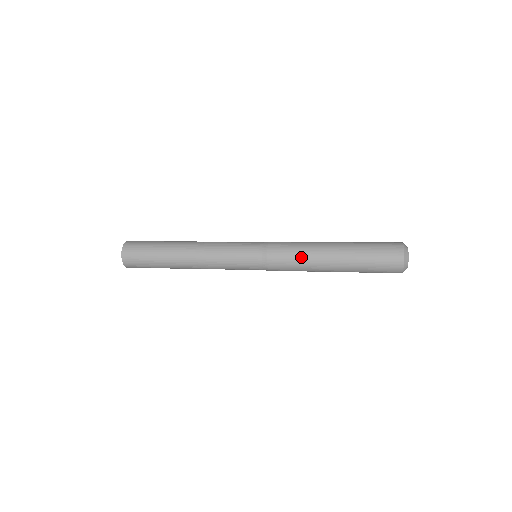
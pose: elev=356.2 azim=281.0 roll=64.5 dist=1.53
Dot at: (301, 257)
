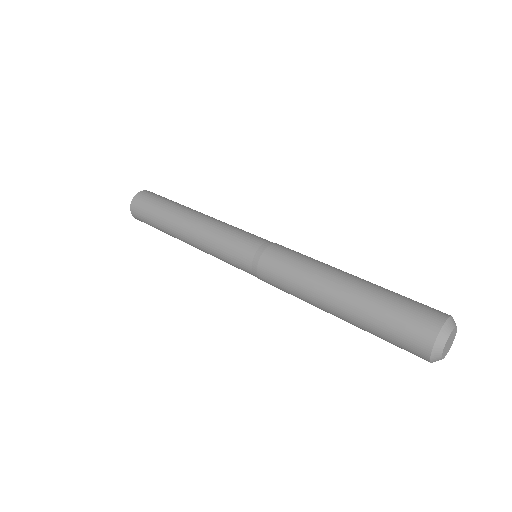
Dot at: (294, 291)
